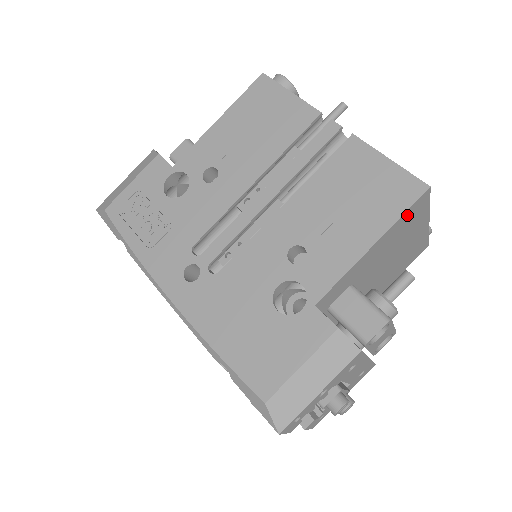
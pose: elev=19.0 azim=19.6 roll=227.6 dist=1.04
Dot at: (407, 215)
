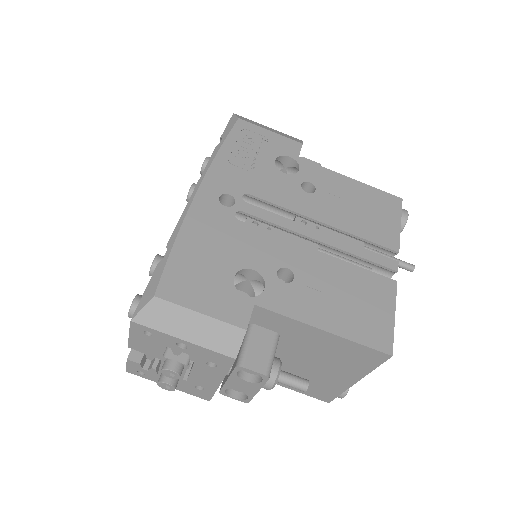
Dot at: (360, 350)
